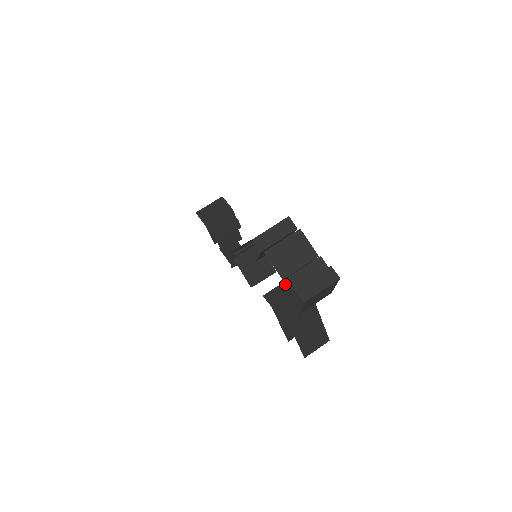
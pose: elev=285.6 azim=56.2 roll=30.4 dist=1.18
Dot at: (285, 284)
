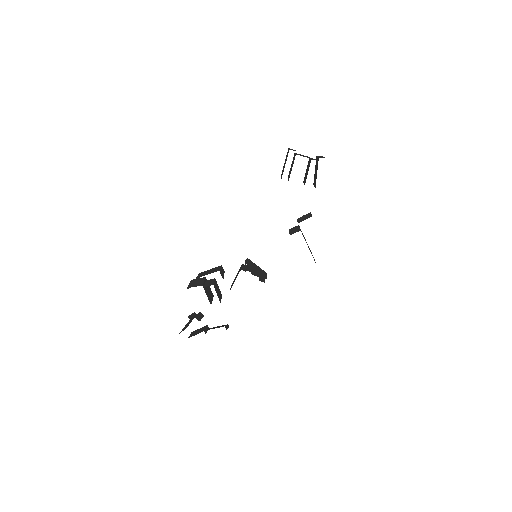
Dot at: (291, 230)
